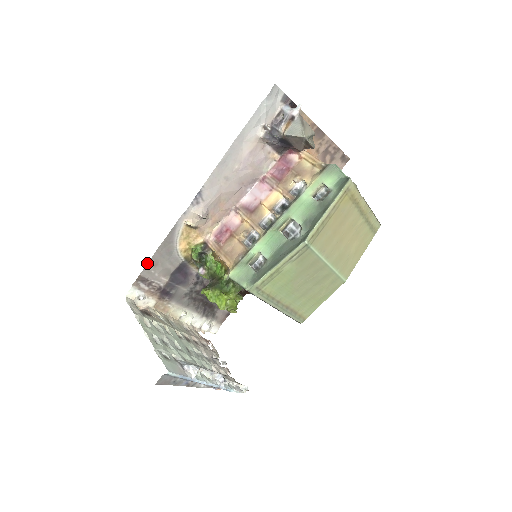
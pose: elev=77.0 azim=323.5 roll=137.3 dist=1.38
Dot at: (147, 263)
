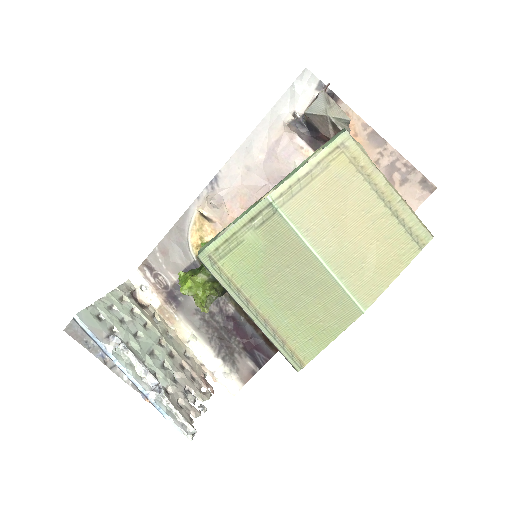
Dot at: (155, 247)
